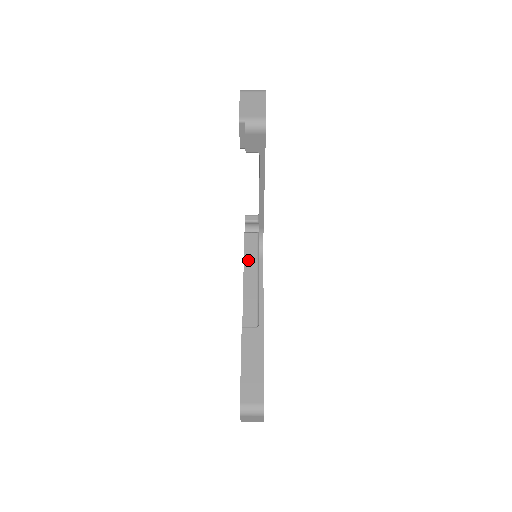
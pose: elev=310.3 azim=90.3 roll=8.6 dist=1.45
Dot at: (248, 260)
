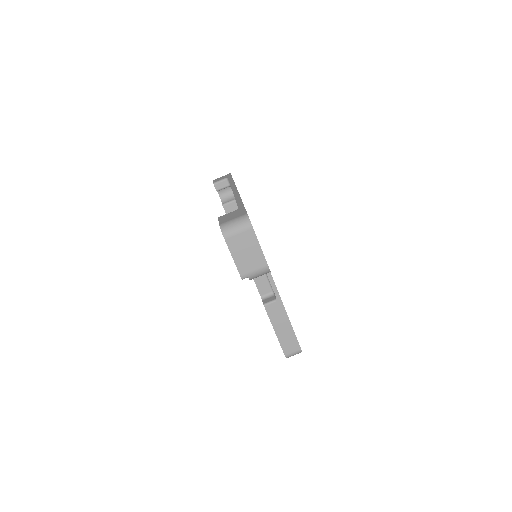
Dot at: occluded
